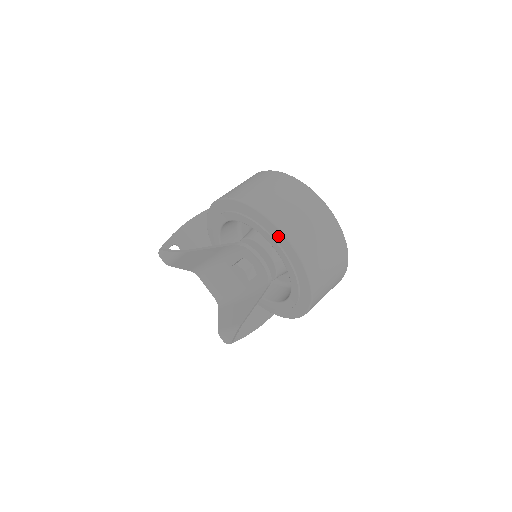
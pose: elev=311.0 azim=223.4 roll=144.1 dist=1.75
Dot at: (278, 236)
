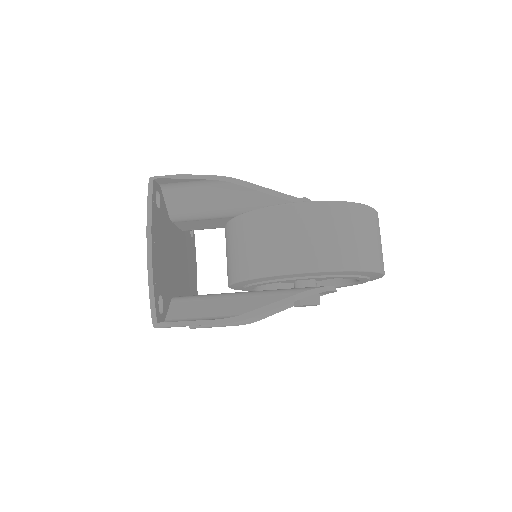
Dot at: occluded
